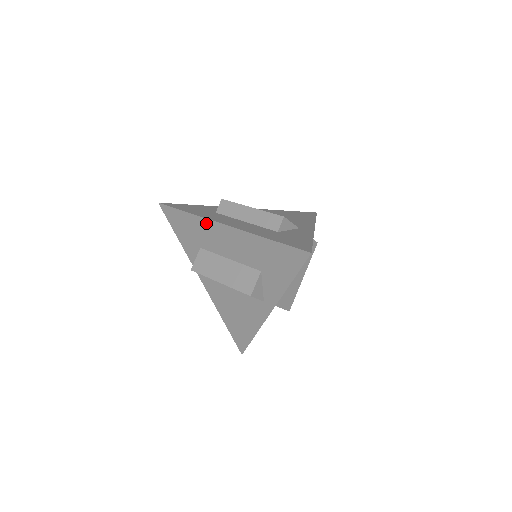
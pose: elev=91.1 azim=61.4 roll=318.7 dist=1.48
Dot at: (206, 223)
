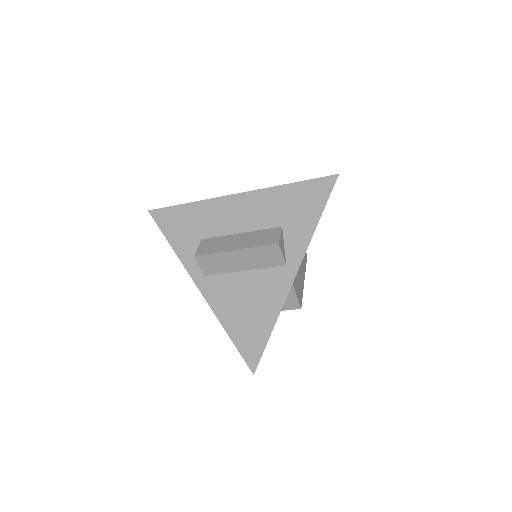
Dot at: (212, 204)
